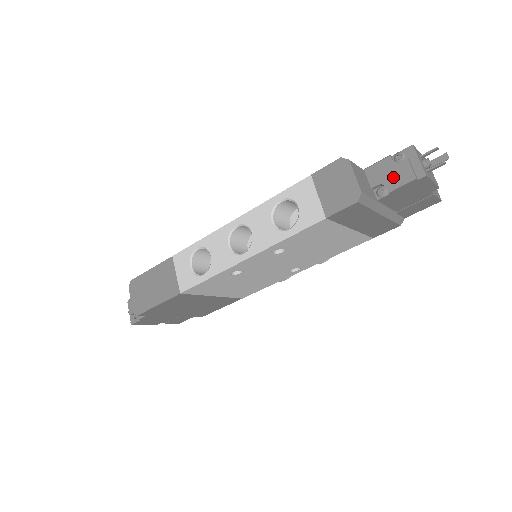
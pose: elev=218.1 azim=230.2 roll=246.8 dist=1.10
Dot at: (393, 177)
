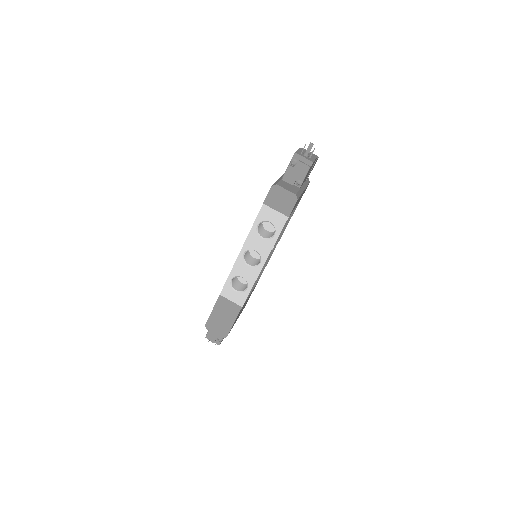
Dot at: (299, 174)
